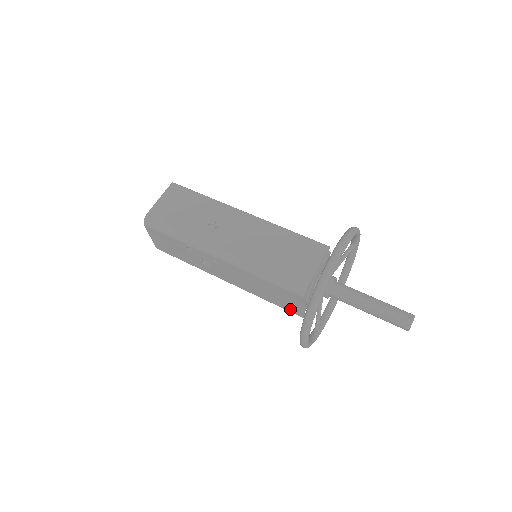
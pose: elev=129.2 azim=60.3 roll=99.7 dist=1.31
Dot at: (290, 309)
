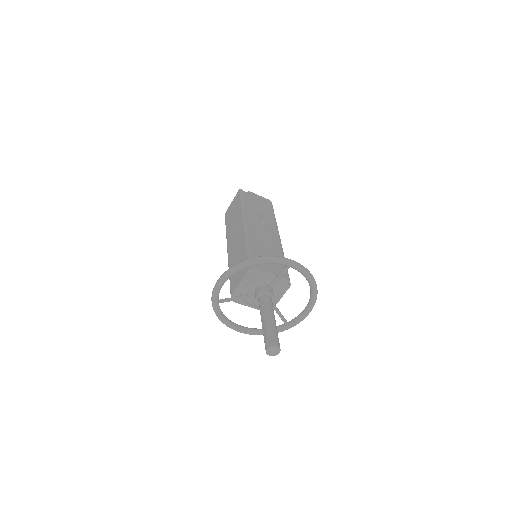
Dot at: occluded
